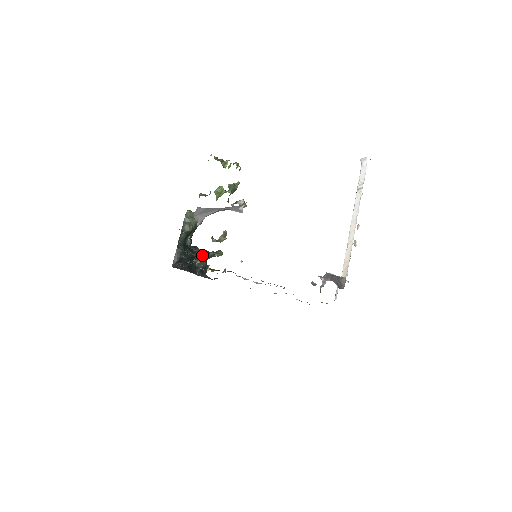
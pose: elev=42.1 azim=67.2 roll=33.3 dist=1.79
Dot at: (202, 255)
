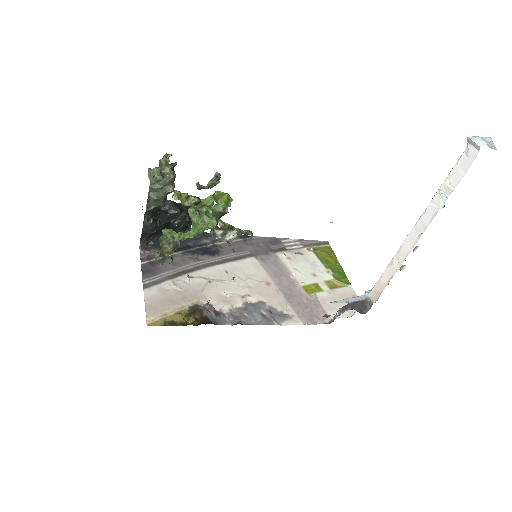
Dot at: (183, 210)
